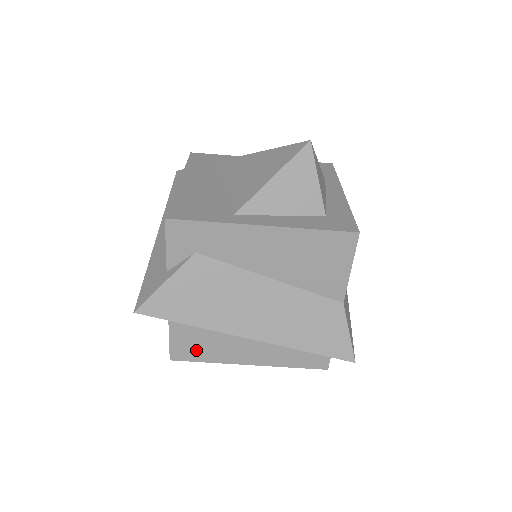
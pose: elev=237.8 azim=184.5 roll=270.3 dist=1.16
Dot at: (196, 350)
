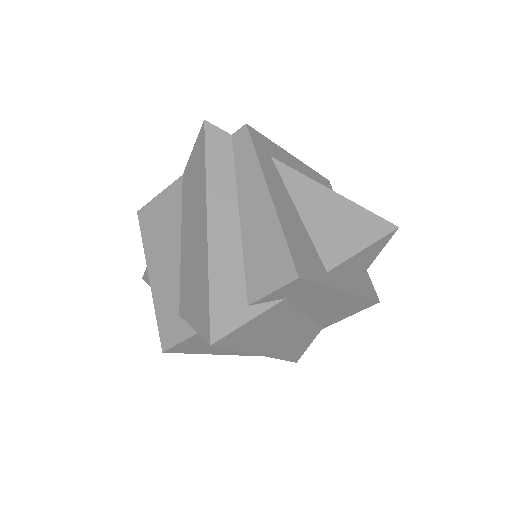
Dot at: (194, 347)
